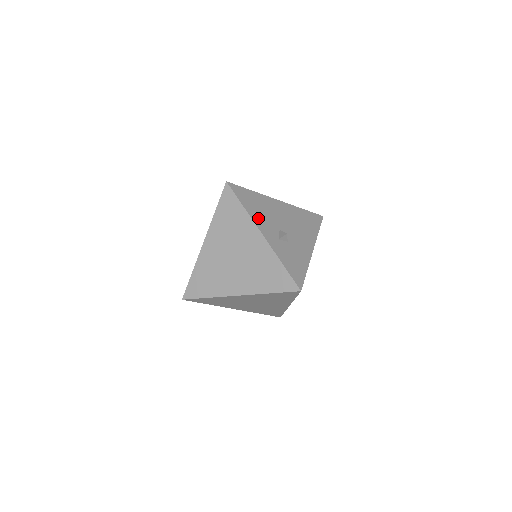
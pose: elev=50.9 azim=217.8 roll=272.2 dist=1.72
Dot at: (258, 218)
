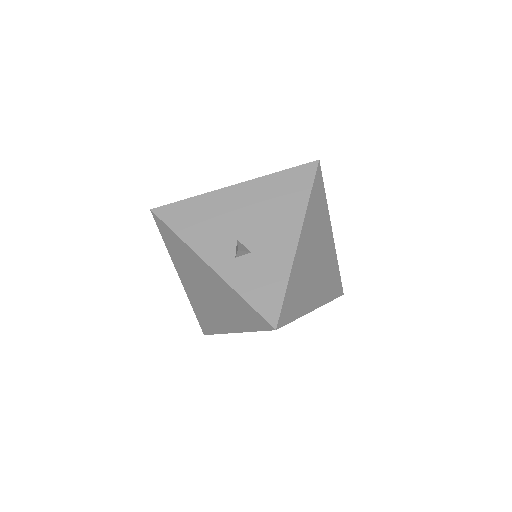
Dot at: (201, 241)
